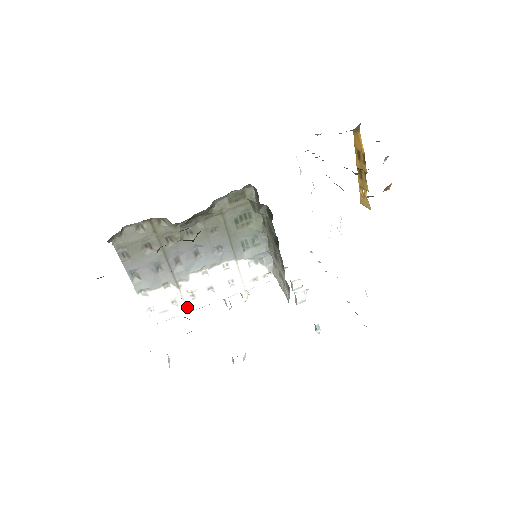
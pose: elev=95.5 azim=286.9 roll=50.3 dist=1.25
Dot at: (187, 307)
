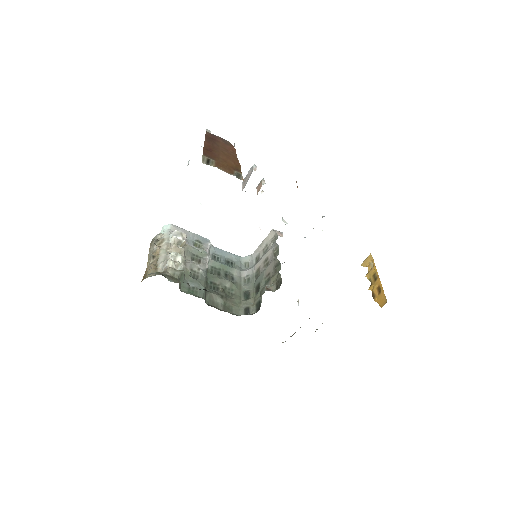
Dot at: occluded
